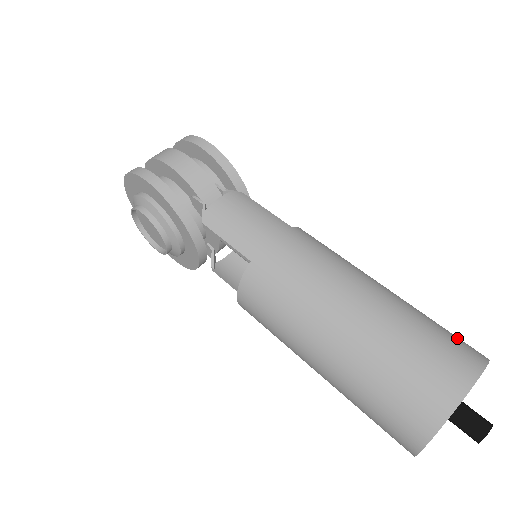
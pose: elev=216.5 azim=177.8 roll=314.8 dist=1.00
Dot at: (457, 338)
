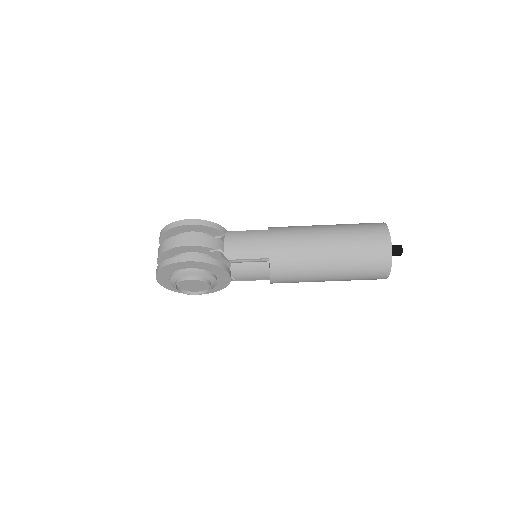
Dot at: (368, 224)
